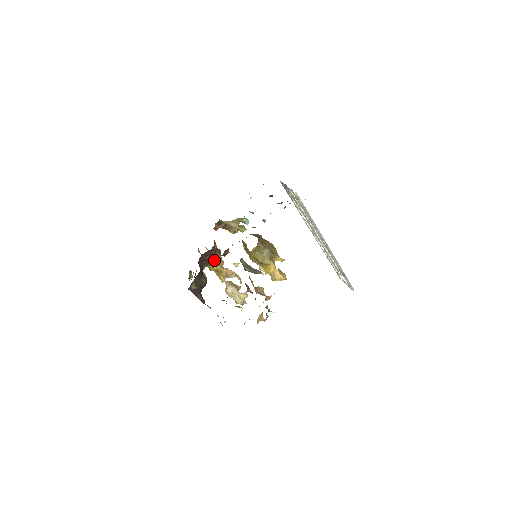
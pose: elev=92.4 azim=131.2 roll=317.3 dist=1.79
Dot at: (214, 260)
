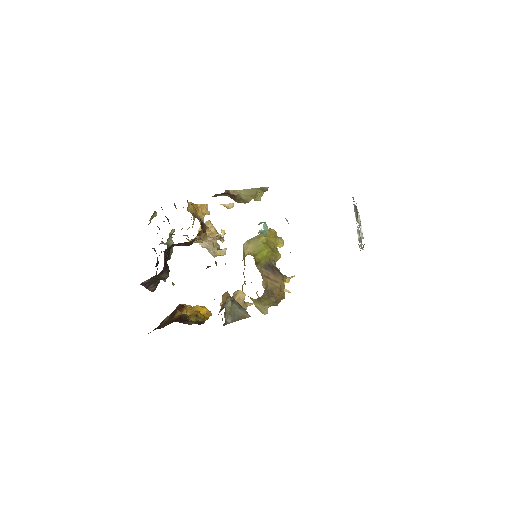
Dot at: occluded
